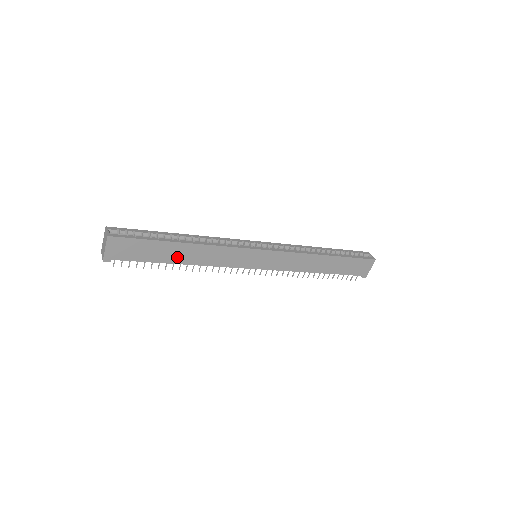
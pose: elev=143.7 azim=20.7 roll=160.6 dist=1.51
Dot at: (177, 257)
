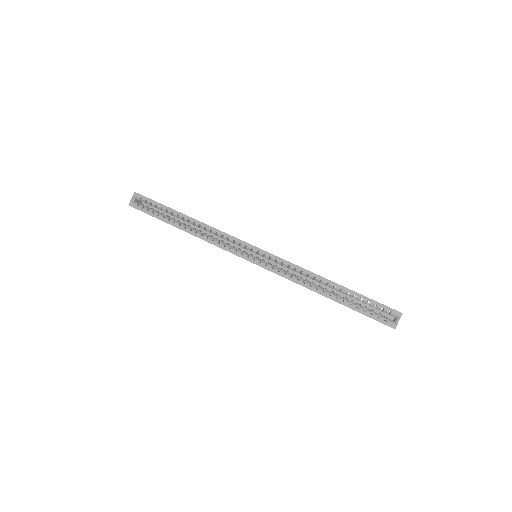
Dot at: occluded
